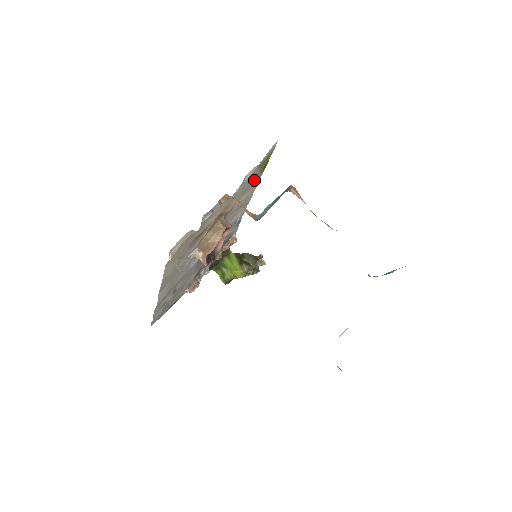
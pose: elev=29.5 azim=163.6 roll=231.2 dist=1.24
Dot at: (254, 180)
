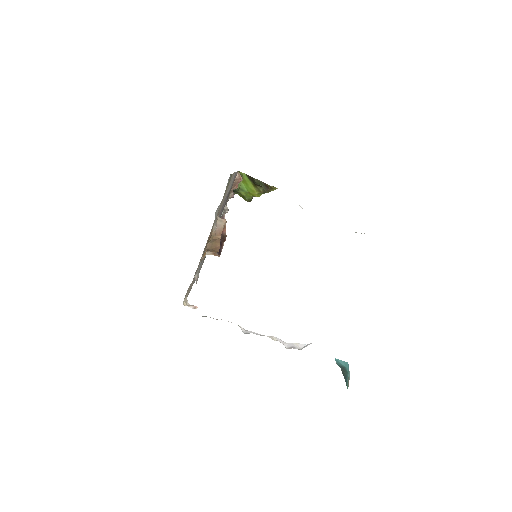
Dot at: occluded
